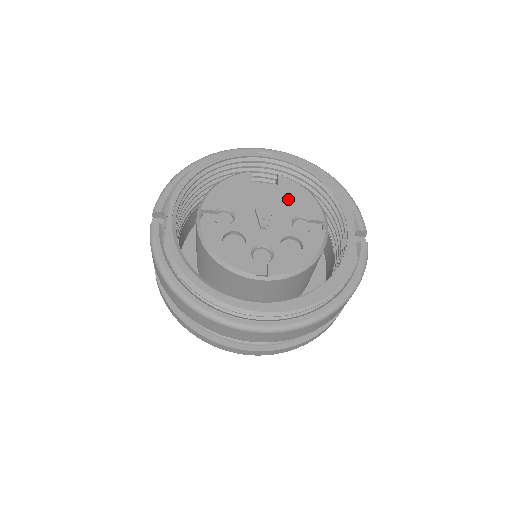
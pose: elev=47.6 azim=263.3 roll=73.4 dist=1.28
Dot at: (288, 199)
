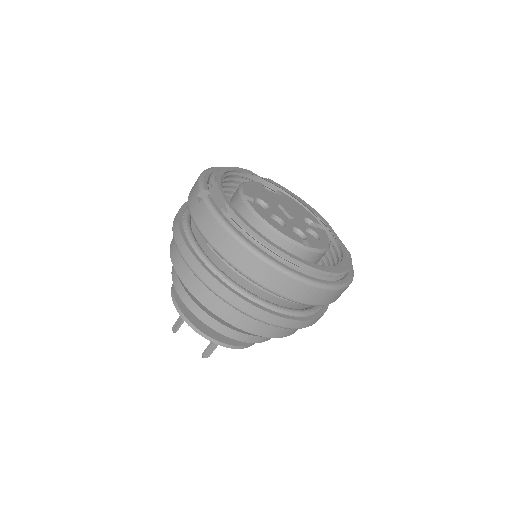
Dot at: (293, 206)
